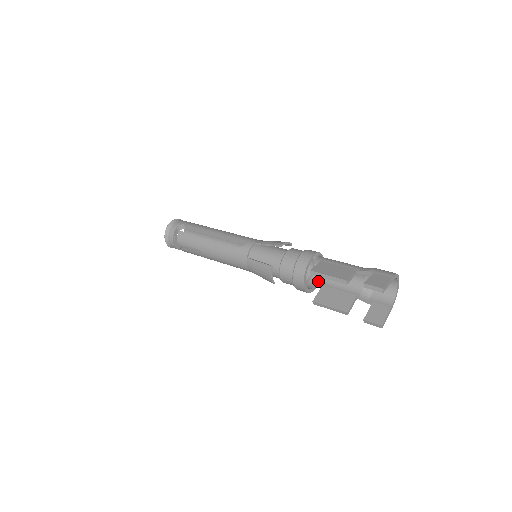
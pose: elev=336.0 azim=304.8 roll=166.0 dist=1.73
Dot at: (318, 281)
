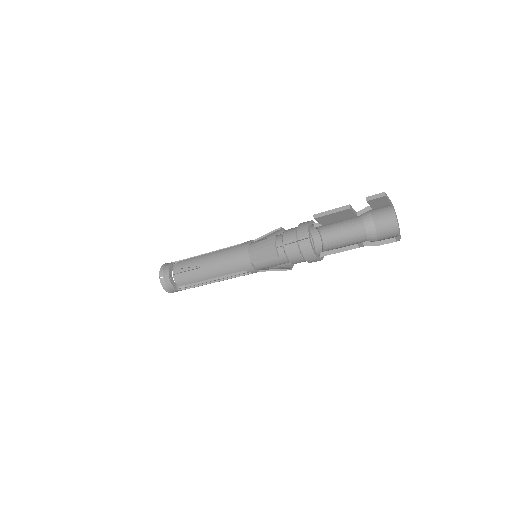
Dot at: occluded
